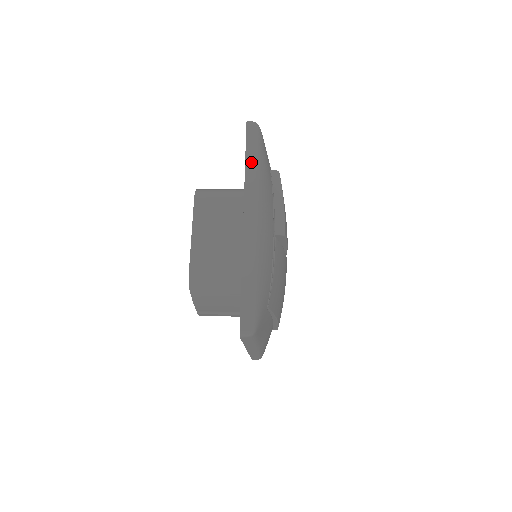
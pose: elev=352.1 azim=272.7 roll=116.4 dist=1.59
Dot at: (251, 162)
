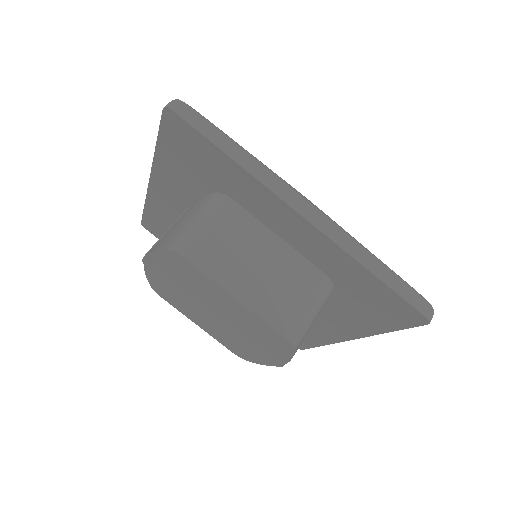
Dot at: (232, 150)
